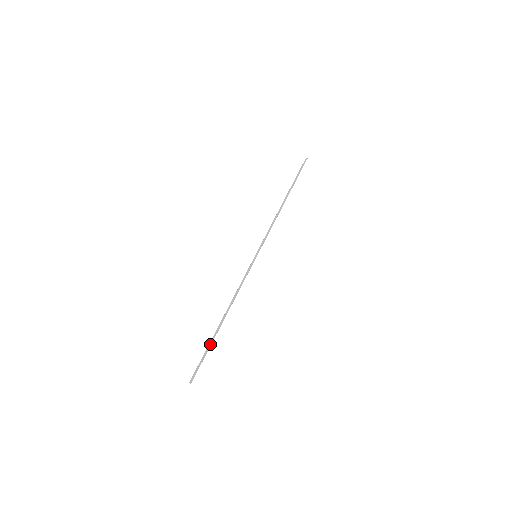
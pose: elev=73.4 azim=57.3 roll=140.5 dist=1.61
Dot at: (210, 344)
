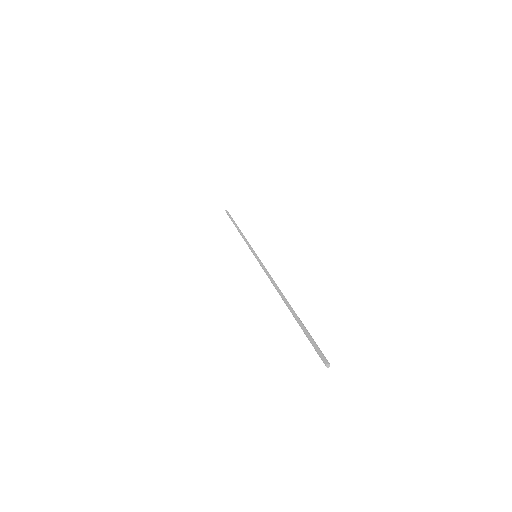
Dot at: (298, 321)
